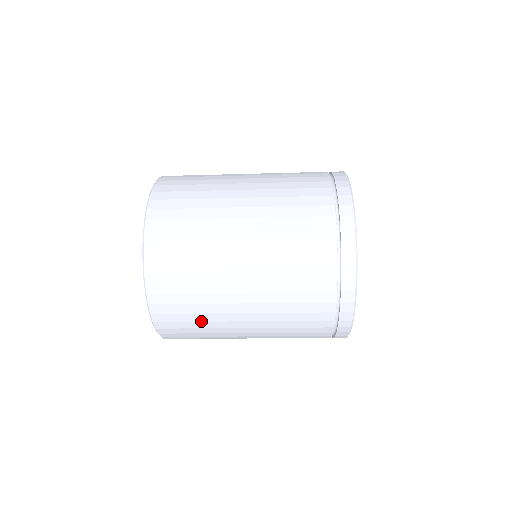
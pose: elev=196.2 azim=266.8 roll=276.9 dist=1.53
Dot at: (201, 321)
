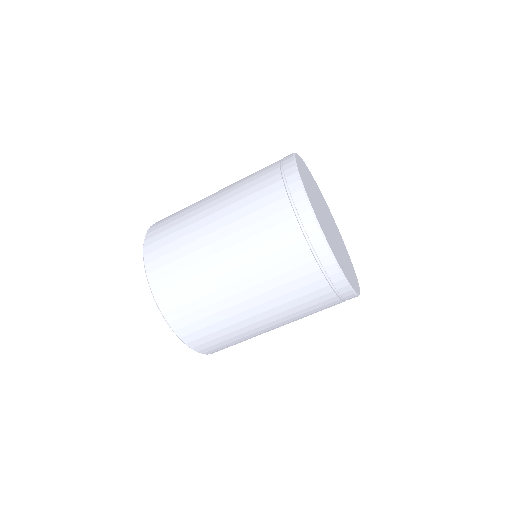
Dot at: (186, 267)
